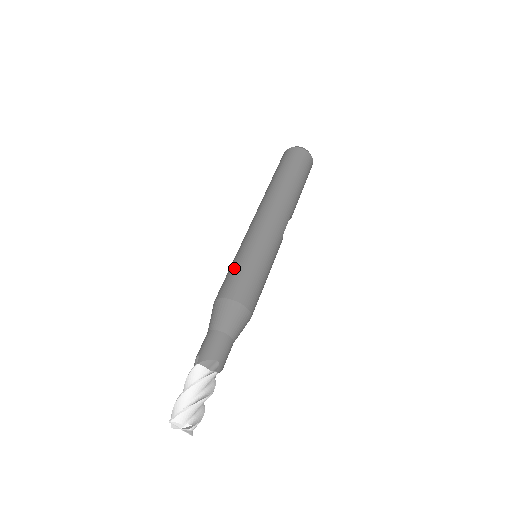
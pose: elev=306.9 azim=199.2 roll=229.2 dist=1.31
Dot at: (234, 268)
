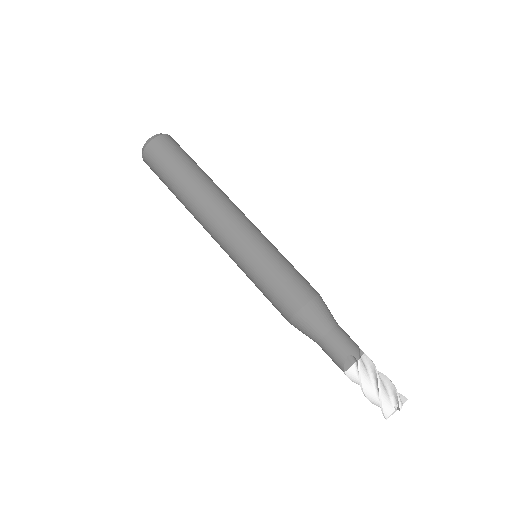
Dot at: (280, 273)
